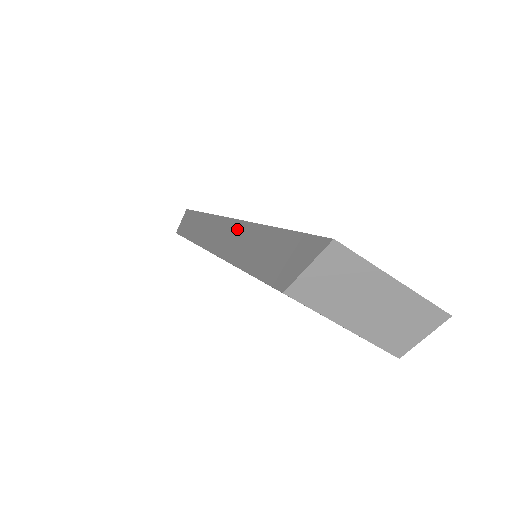
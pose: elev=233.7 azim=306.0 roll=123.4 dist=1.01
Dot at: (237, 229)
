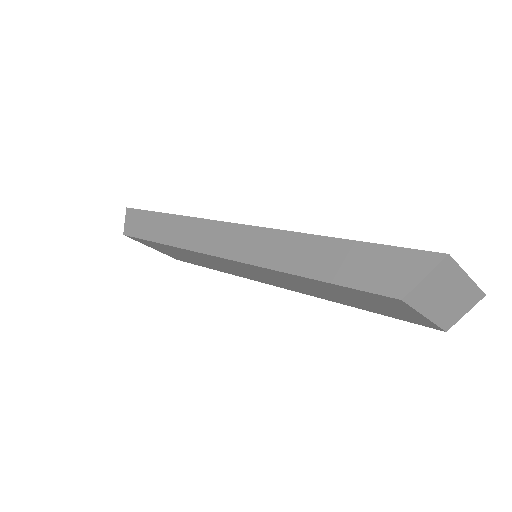
Dot at: (269, 237)
